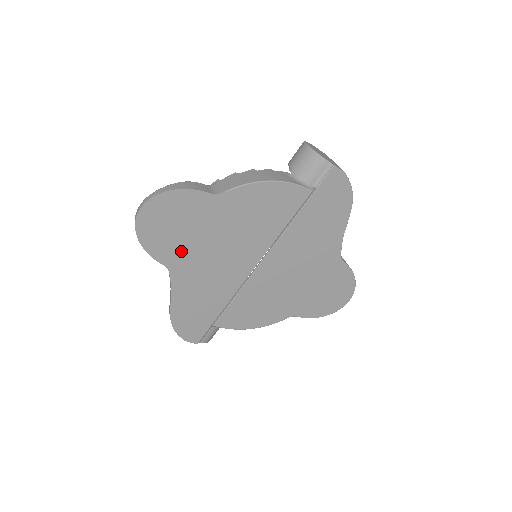
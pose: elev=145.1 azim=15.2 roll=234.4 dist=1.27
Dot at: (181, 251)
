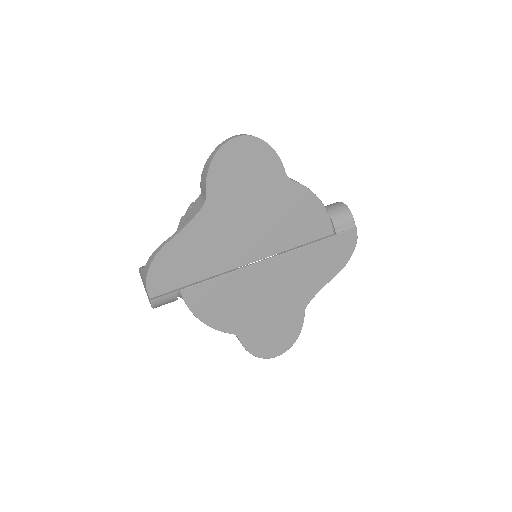
Dot at: (228, 197)
